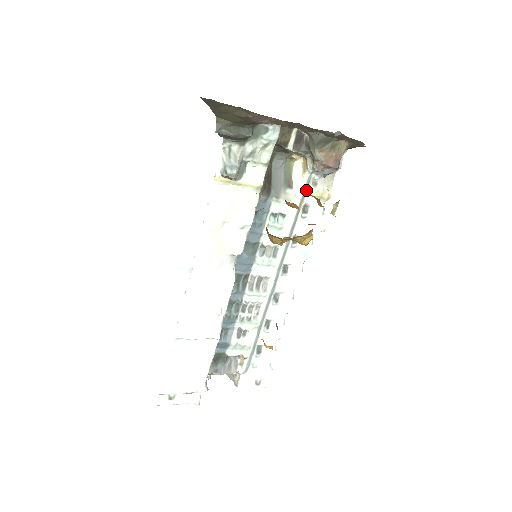
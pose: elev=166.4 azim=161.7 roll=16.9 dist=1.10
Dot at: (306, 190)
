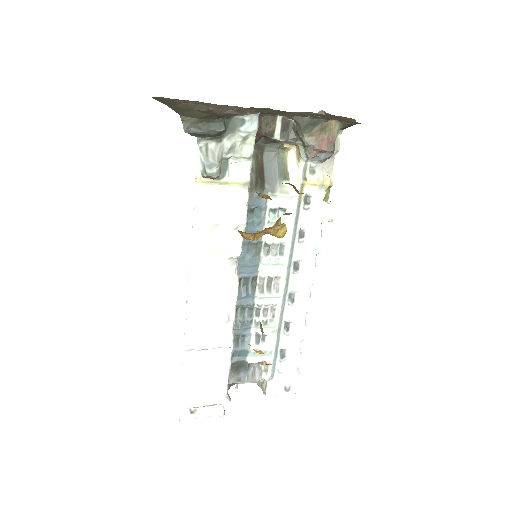
Dot at: (304, 180)
